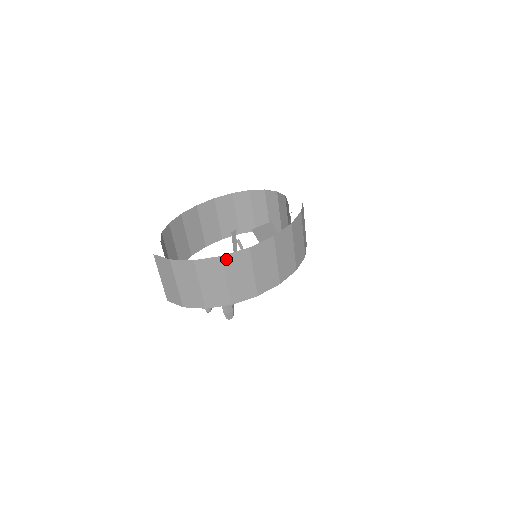
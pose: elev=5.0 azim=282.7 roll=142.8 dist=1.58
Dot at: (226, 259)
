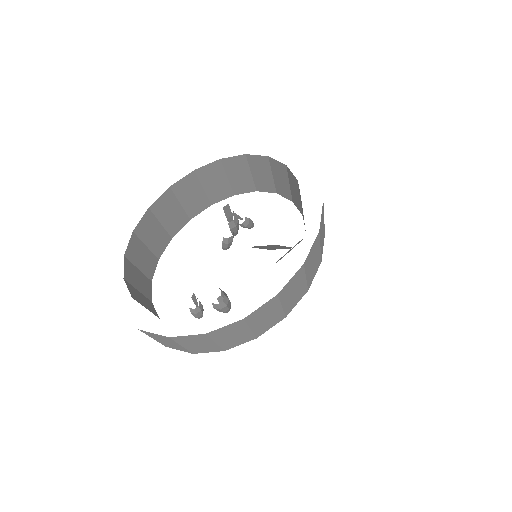
Dot at: (212, 333)
